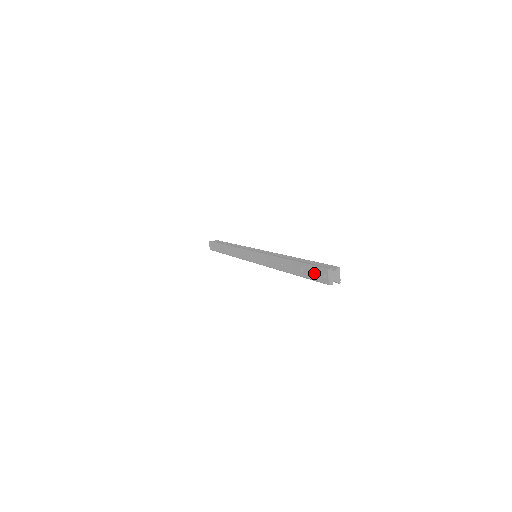
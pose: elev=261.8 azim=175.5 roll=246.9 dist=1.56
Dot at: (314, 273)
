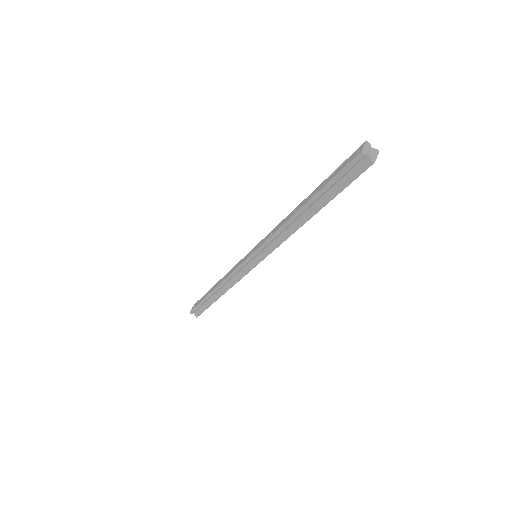
Dot at: (343, 165)
